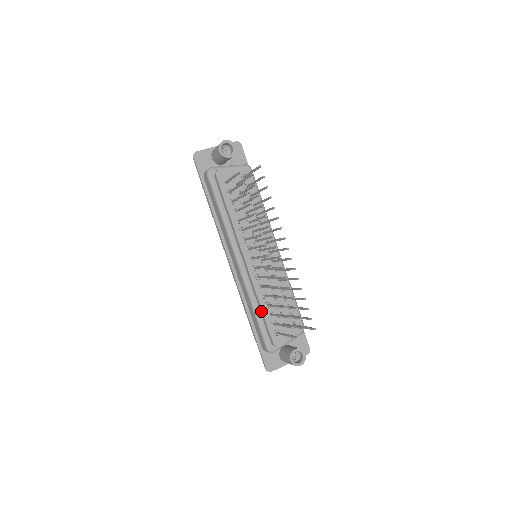
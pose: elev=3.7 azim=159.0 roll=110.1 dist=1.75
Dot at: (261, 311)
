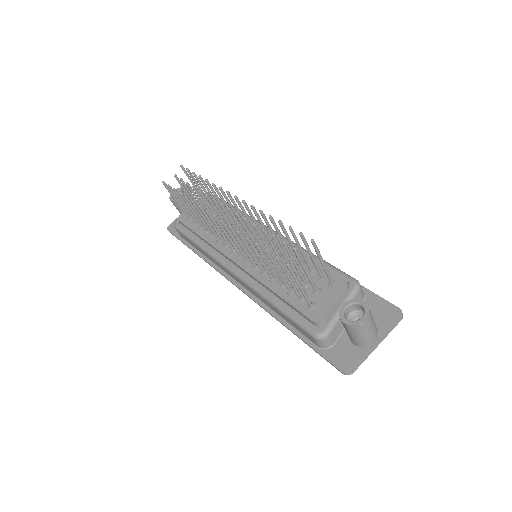
Dot at: (278, 297)
